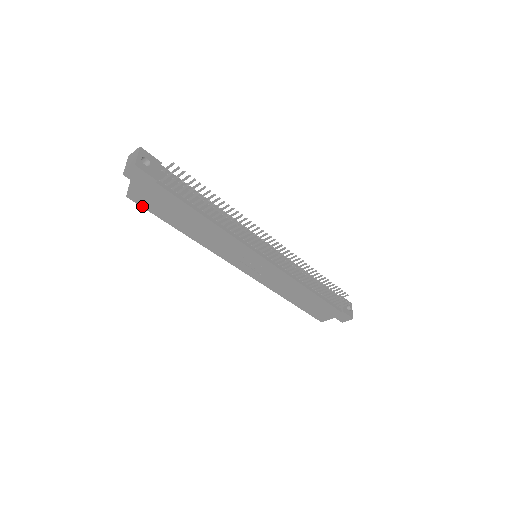
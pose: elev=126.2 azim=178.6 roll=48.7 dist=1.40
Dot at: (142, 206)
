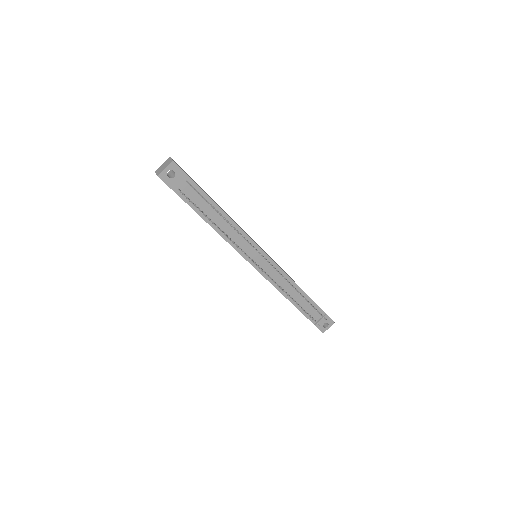
Dot at: occluded
